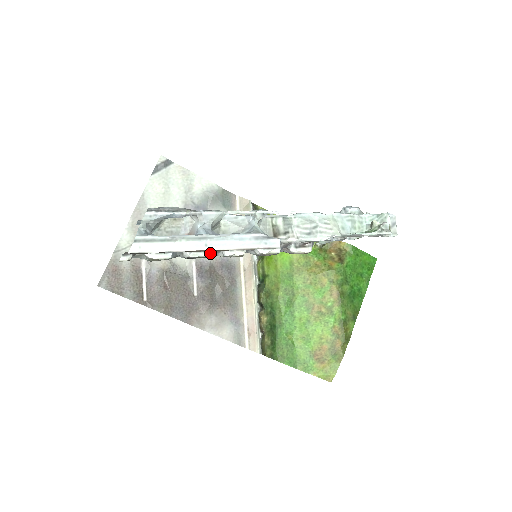
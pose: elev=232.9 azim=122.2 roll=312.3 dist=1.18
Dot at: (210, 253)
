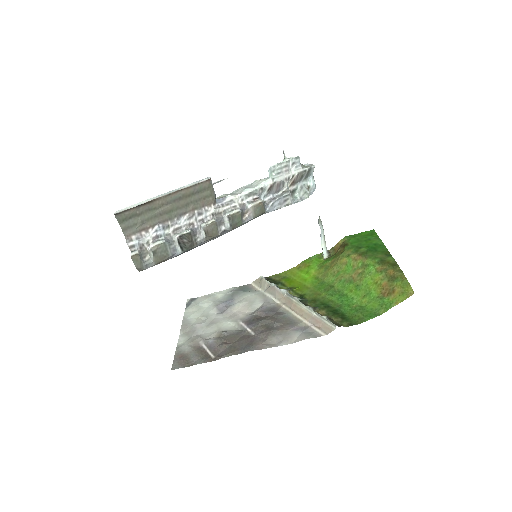
Dot at: (191, 230)
